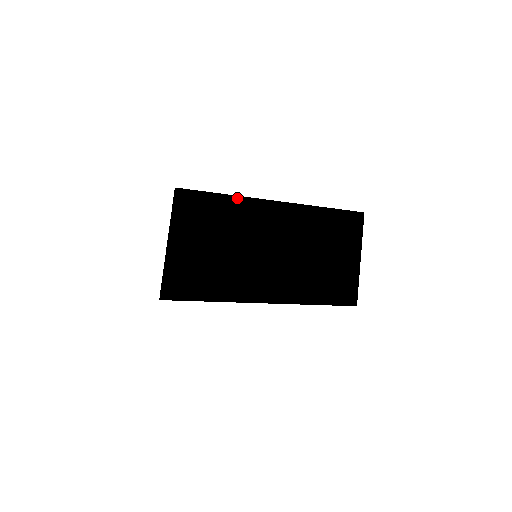
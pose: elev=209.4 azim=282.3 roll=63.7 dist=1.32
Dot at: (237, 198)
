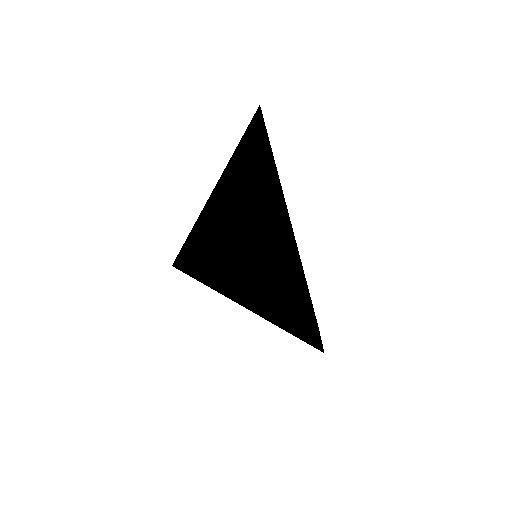
Dot at: occluded
